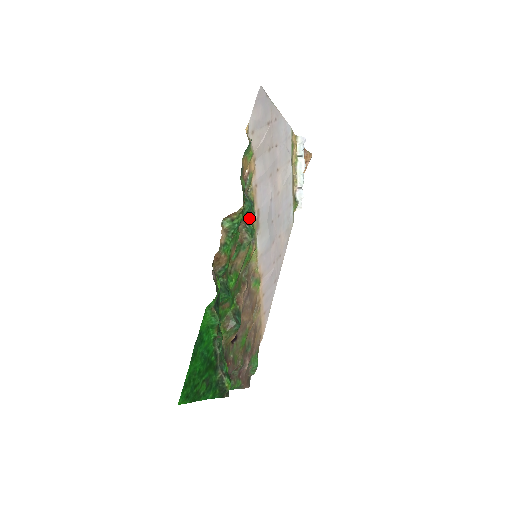
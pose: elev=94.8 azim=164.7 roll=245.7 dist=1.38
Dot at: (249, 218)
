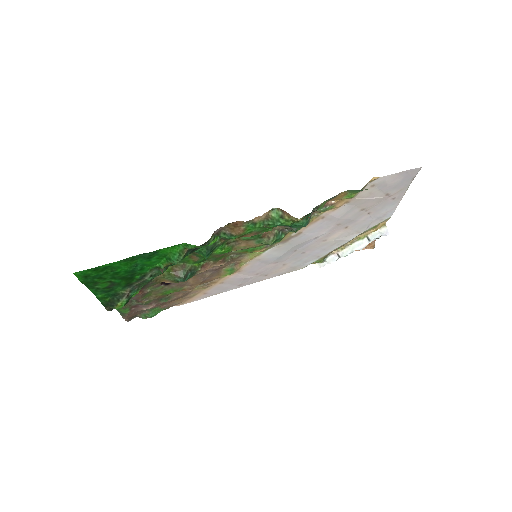
Dot at: (289, 229)
